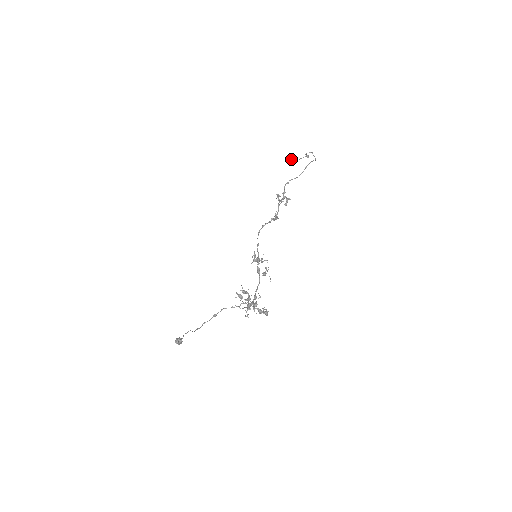
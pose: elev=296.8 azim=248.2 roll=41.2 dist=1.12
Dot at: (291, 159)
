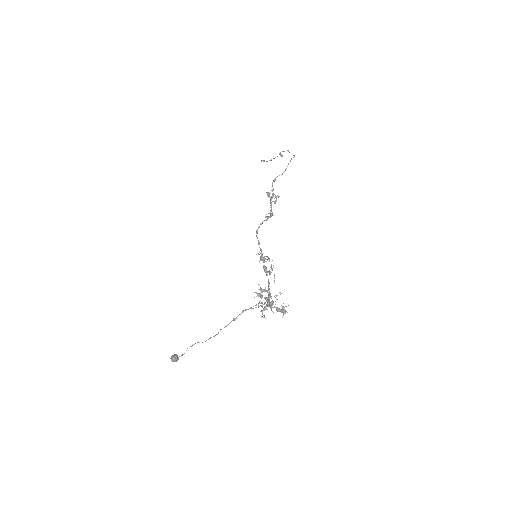
Dot at: (261, 161)
